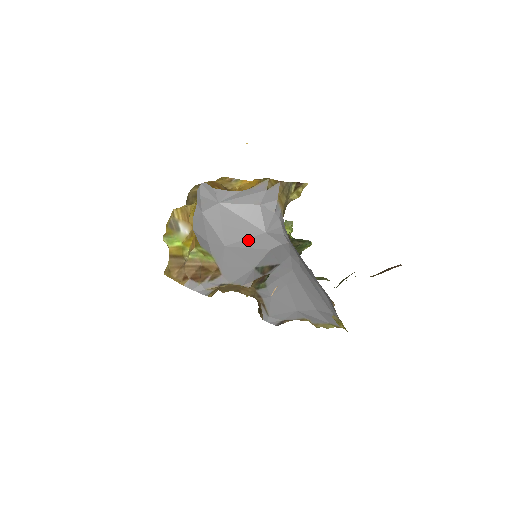
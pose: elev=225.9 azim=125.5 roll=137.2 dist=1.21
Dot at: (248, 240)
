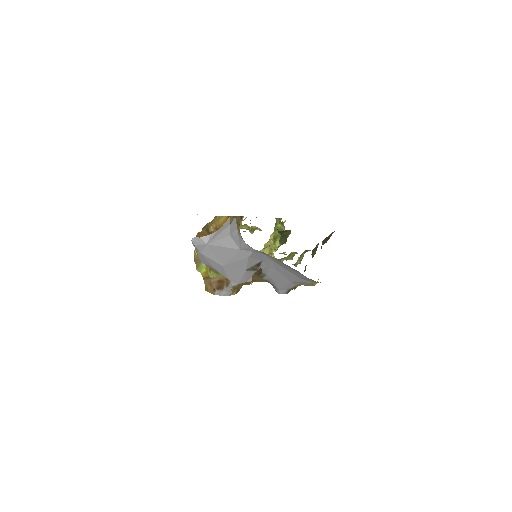
Dot at: (233, 257)
